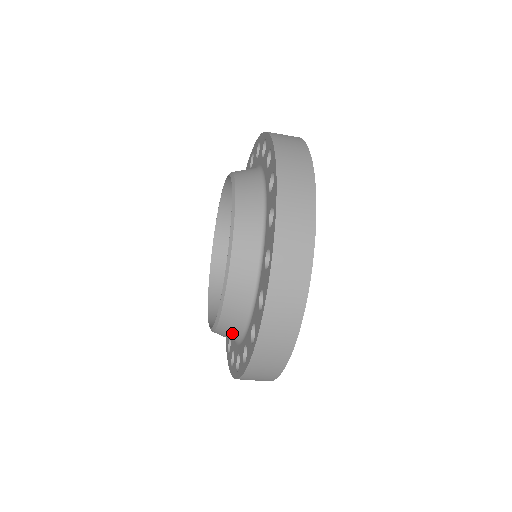
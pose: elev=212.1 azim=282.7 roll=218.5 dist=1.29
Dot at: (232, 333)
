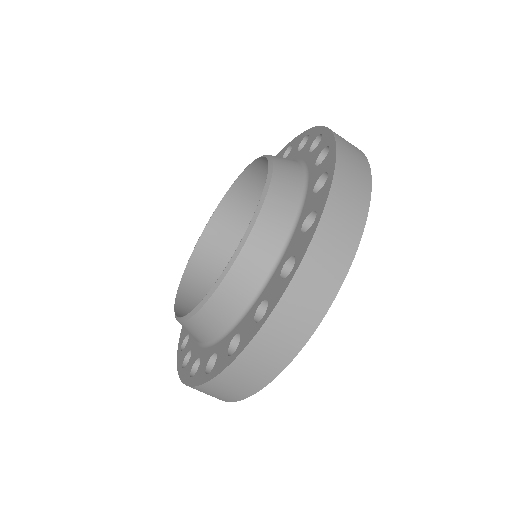
Dot at: (275, 231)
